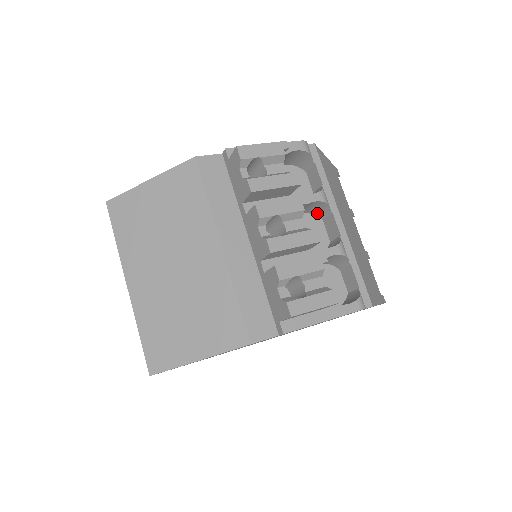
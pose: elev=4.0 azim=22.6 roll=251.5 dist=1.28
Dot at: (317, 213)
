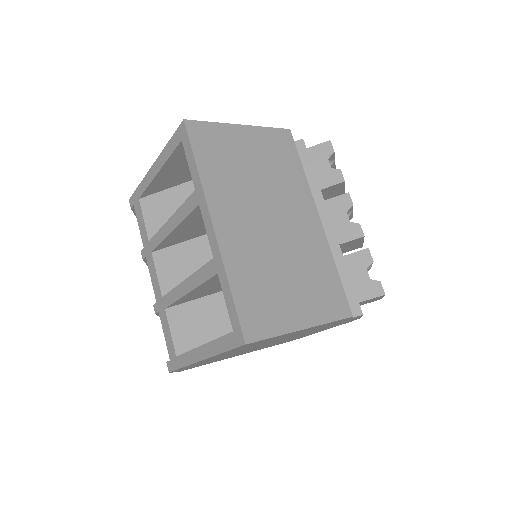
Dot at: occluded
